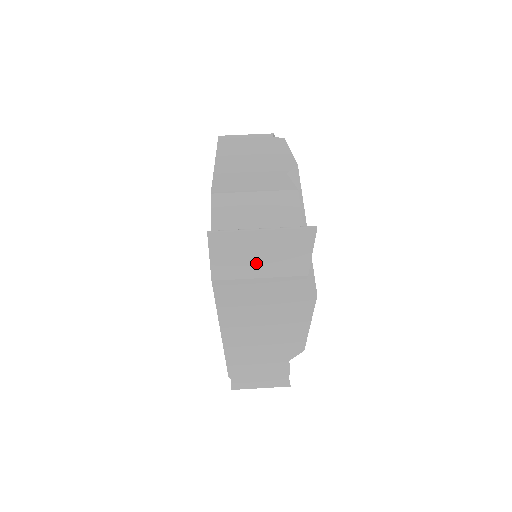
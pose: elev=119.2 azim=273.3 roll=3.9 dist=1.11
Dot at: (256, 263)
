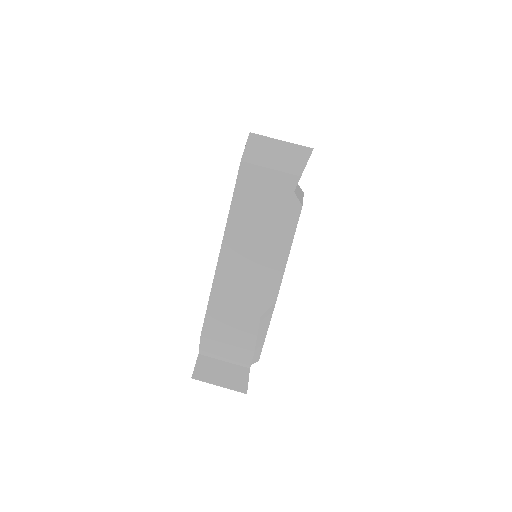
Dot at: occluded
